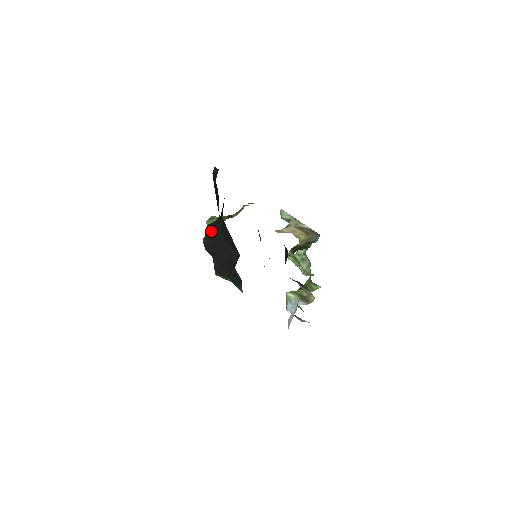
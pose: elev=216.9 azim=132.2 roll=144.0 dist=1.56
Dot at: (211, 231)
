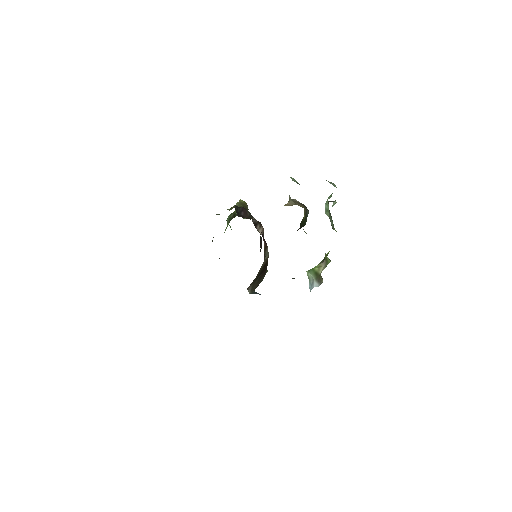
Dot at: occluded
